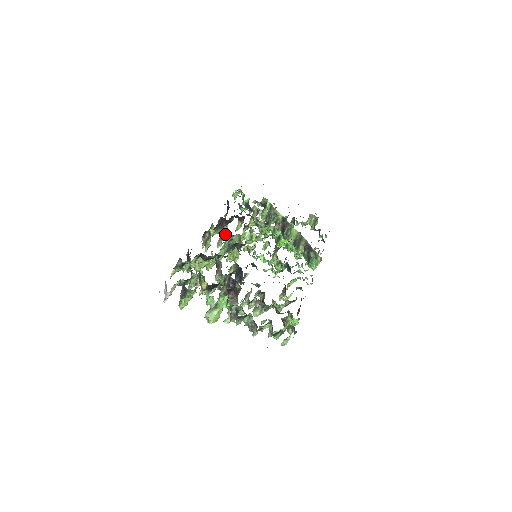
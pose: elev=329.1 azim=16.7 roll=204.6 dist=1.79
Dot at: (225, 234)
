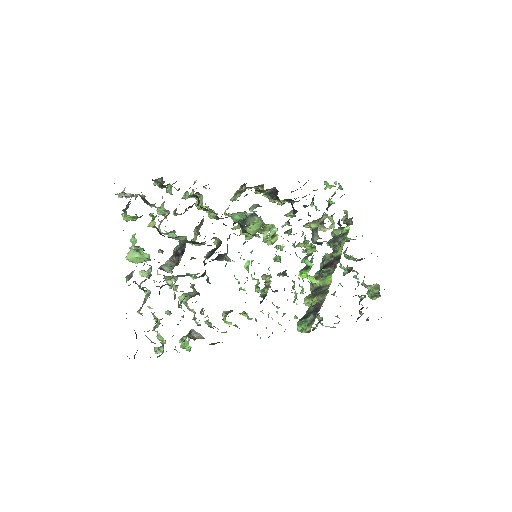
Dot at: occluded
